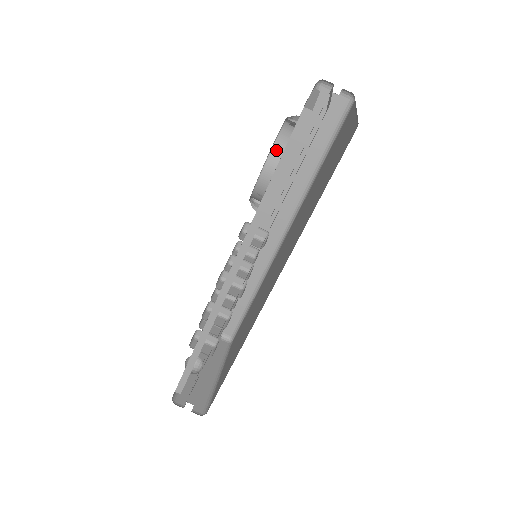
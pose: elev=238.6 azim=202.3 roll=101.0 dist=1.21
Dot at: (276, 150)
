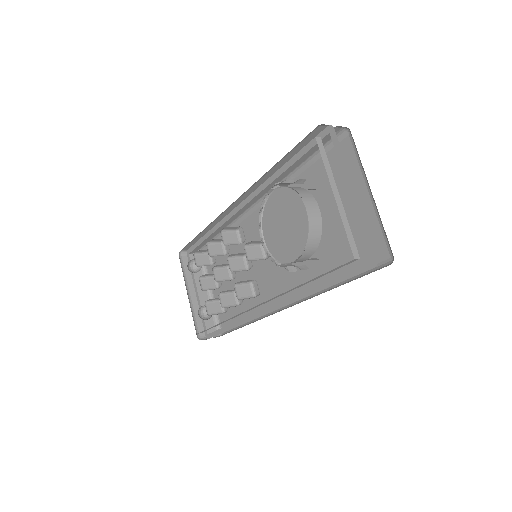
Dot at: (307, 248)
